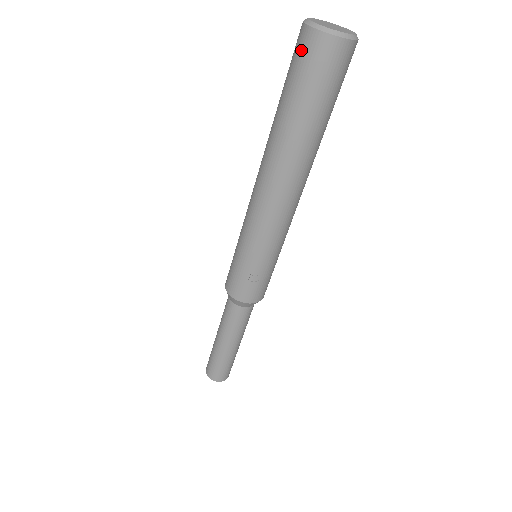
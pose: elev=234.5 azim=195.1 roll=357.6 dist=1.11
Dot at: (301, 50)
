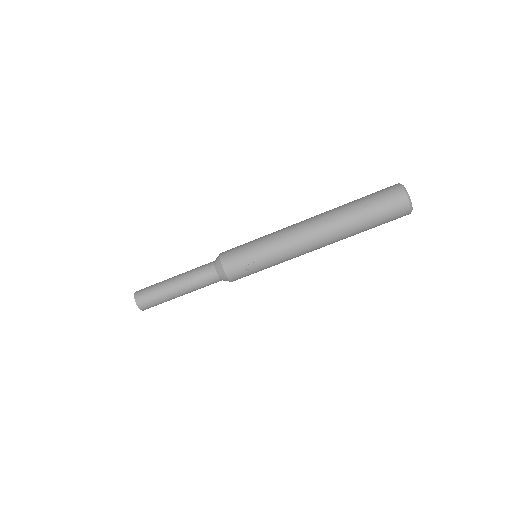
Dot at: (392, 194)
